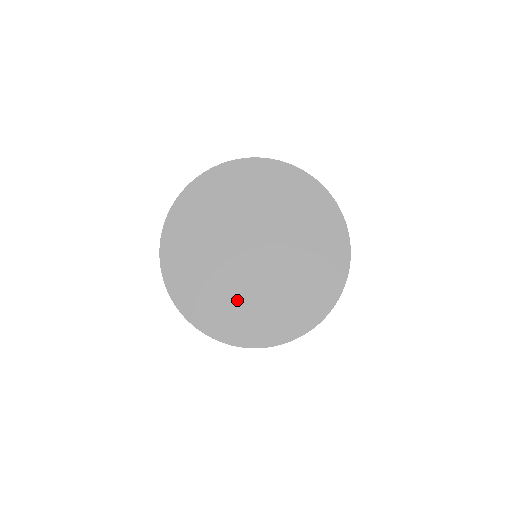
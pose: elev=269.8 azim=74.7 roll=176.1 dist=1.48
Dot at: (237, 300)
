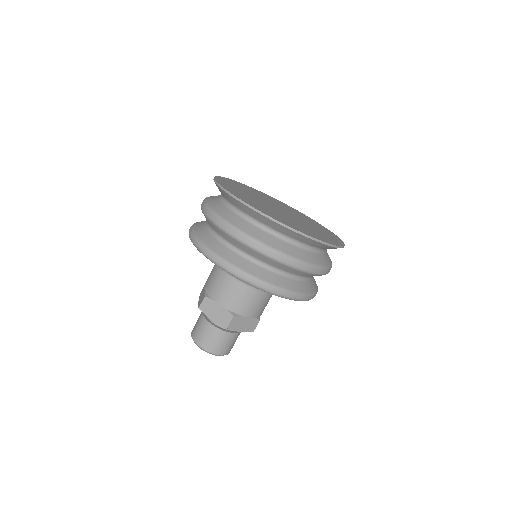
Dot at: (250, 197)
